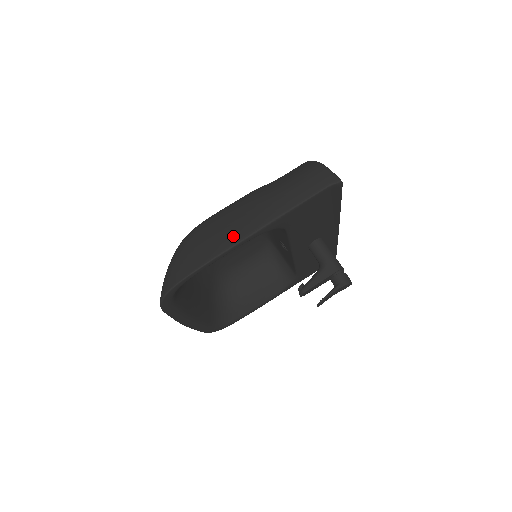
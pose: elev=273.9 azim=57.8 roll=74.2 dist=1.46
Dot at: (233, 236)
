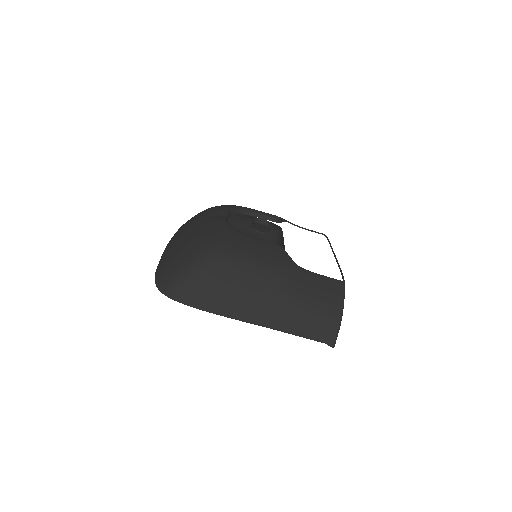
Dot at: (239, 310)
